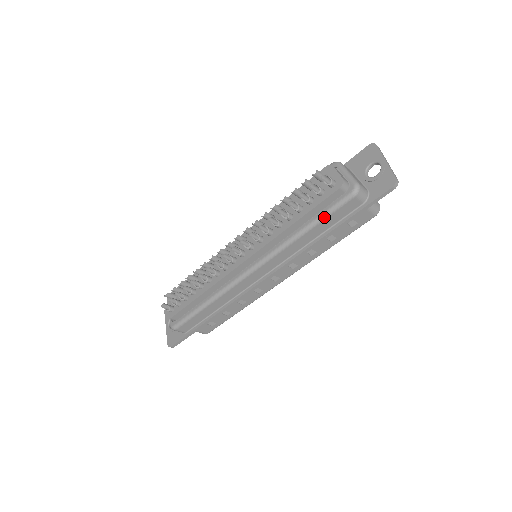
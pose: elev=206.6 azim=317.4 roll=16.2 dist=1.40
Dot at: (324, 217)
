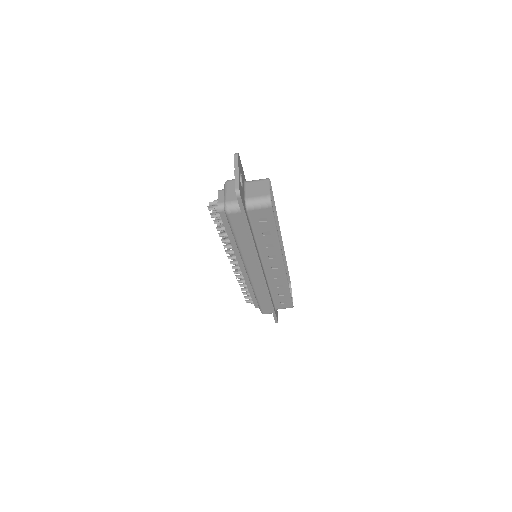
Dot at: (233, 232)
